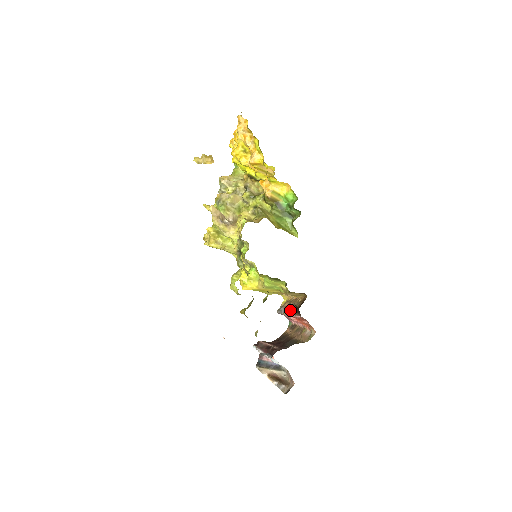
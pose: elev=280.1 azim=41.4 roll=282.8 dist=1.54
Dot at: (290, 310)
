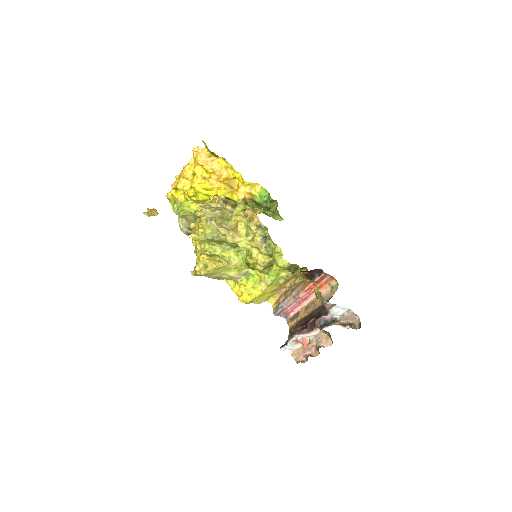
Dot at: (297, 291)
